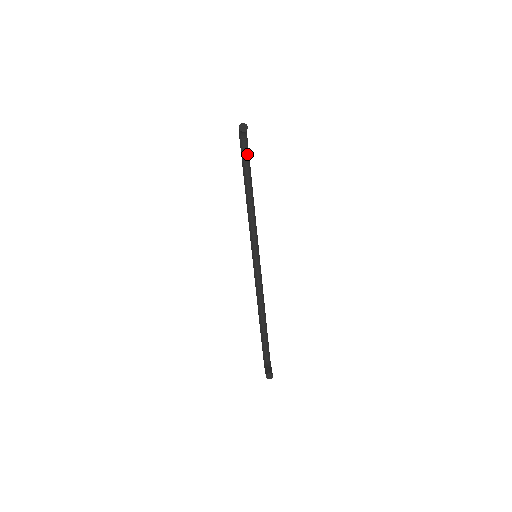
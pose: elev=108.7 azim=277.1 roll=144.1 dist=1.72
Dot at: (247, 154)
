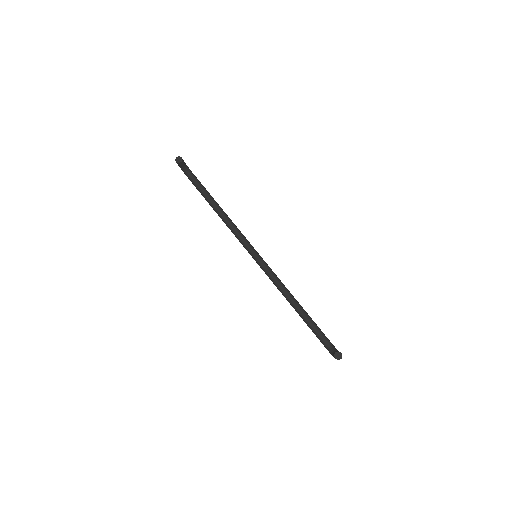
Dot at: (199, 183)
